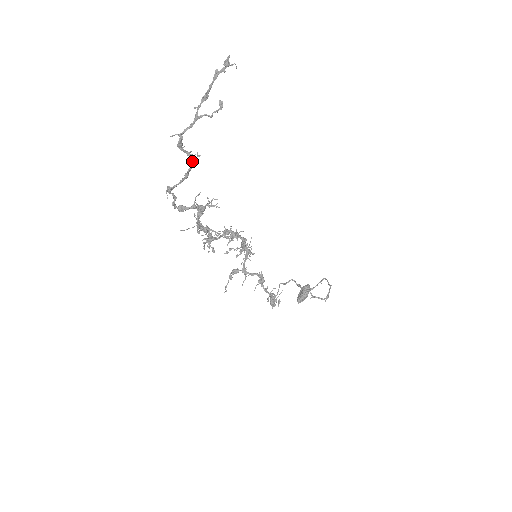
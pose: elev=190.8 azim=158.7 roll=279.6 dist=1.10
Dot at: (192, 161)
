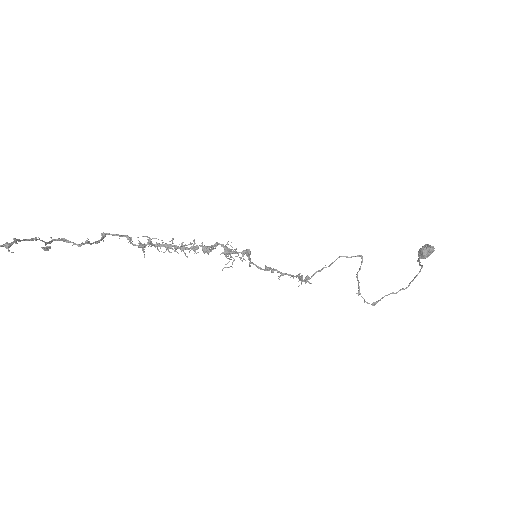
Dot at: (85, 243)
